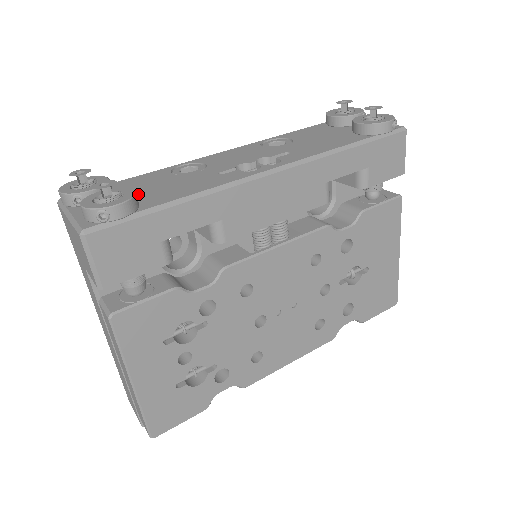
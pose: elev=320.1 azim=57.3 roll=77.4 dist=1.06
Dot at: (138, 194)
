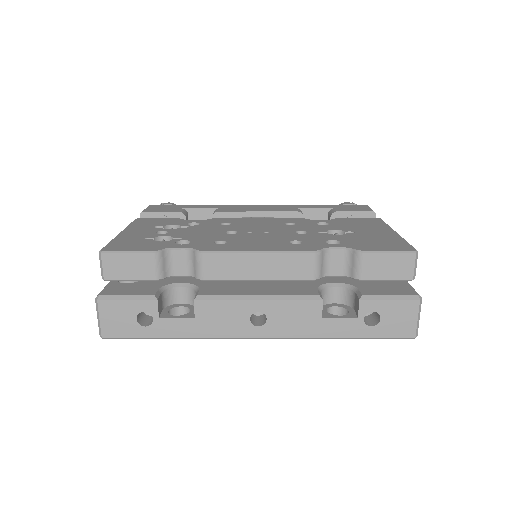
Dot at: occluded
